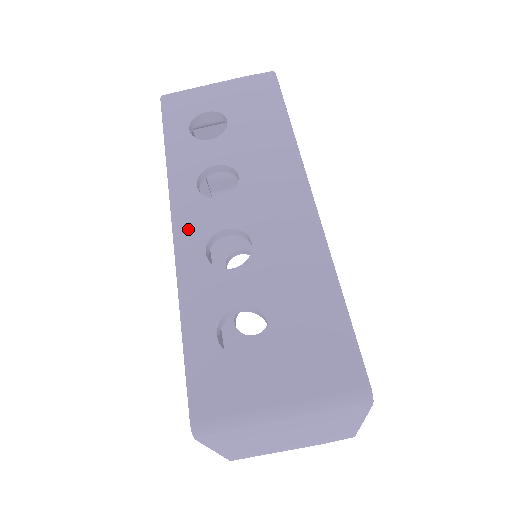
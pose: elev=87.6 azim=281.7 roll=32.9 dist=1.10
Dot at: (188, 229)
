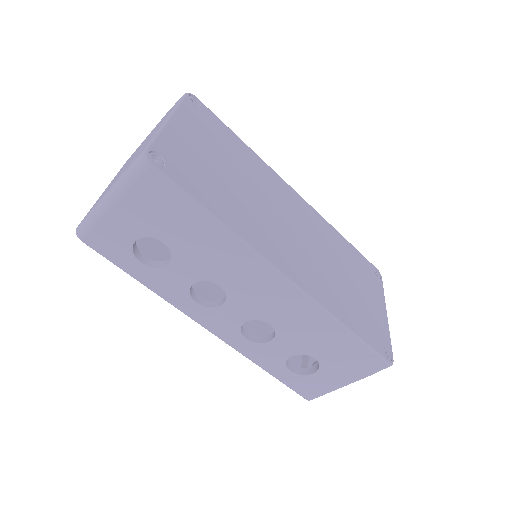
Dot at: (221, 330)
